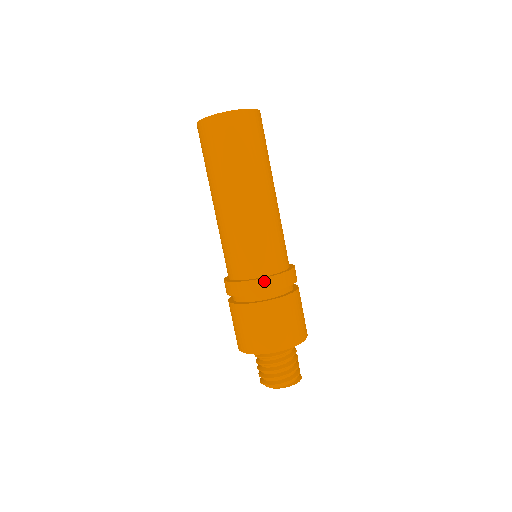
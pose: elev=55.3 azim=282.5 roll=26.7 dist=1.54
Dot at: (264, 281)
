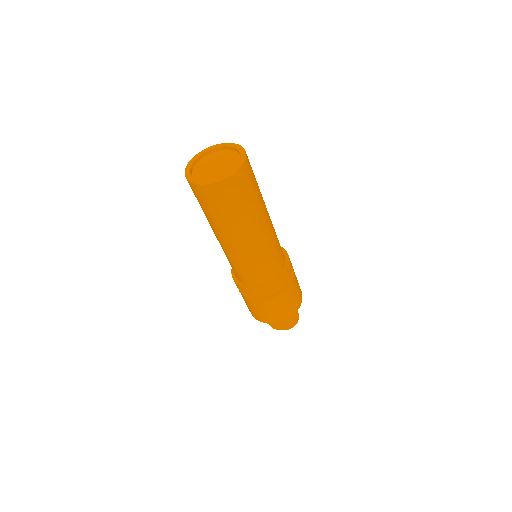
Dot at: (264, 290)
